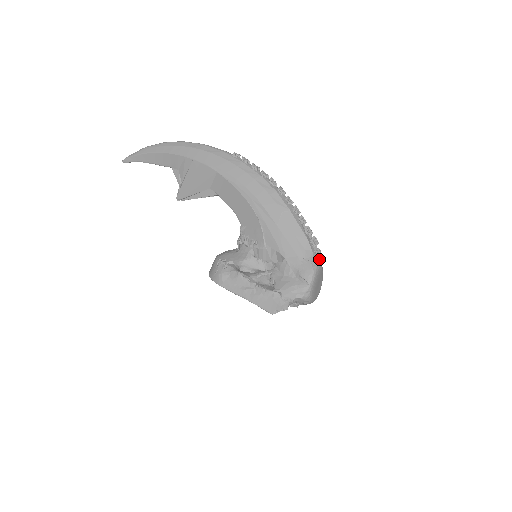
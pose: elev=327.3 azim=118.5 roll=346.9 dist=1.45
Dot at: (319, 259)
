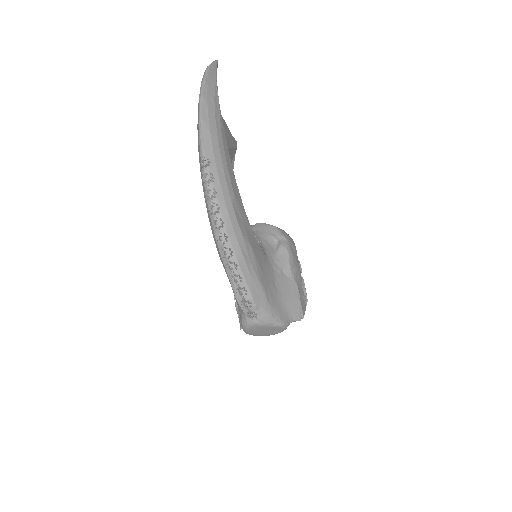
Dot at: (254, 319)
